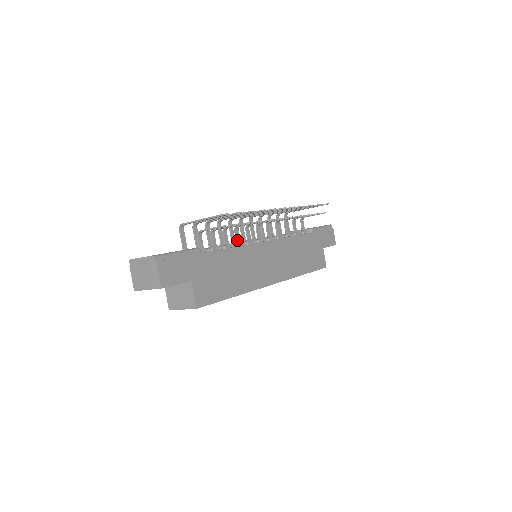
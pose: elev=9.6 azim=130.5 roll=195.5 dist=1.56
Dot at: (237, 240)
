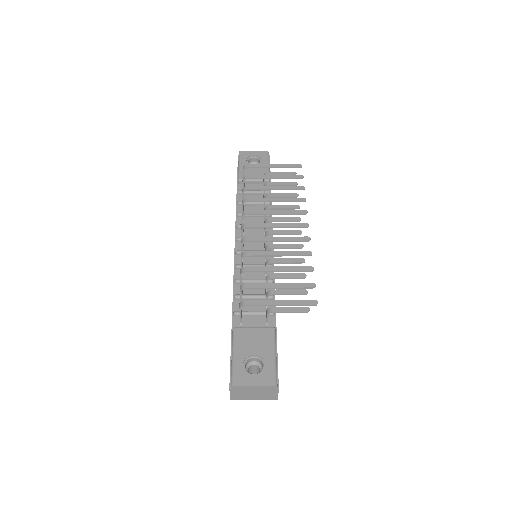
Dot at: occluded
